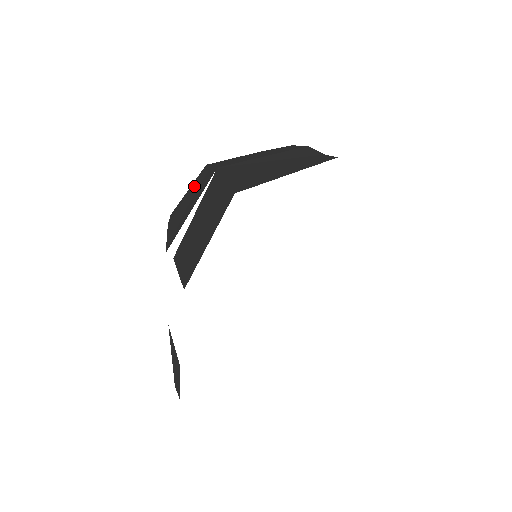
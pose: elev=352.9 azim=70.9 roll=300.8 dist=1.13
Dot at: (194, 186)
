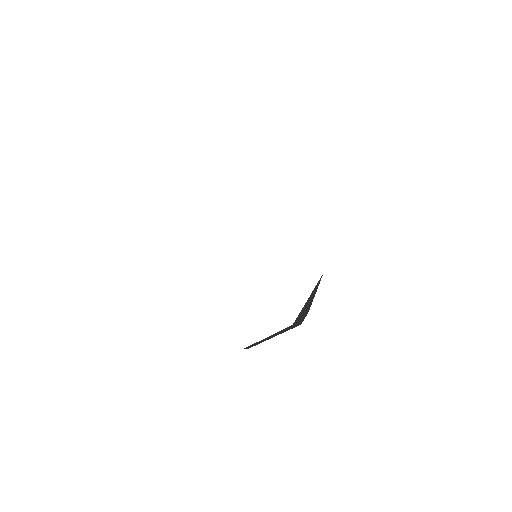
Dot at: occluded
